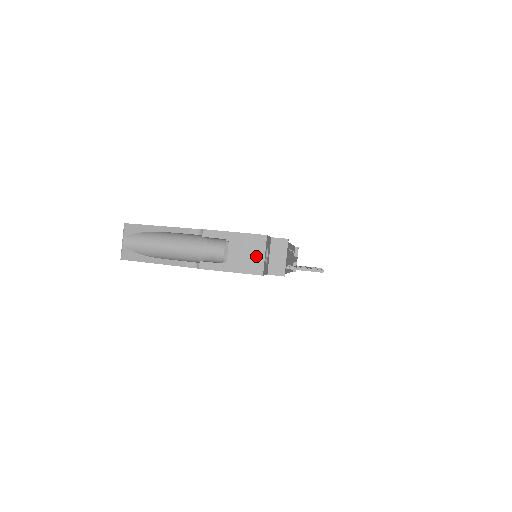
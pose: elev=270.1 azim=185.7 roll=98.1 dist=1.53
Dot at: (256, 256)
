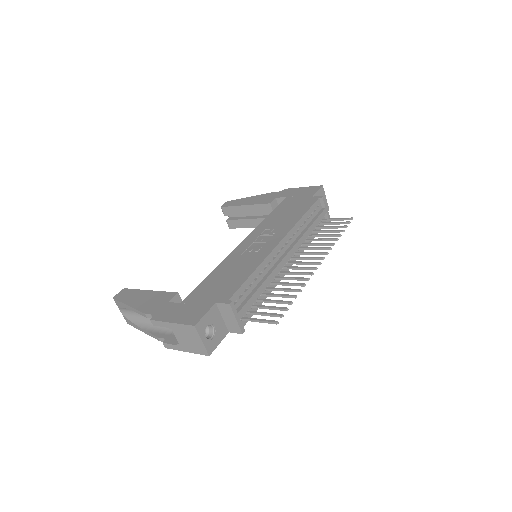
Dot at: (196, 342)
